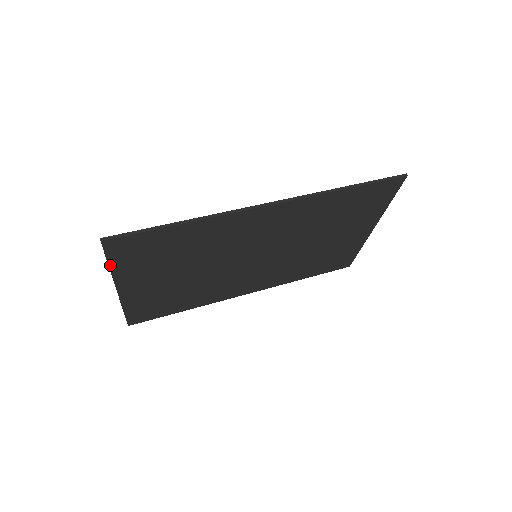
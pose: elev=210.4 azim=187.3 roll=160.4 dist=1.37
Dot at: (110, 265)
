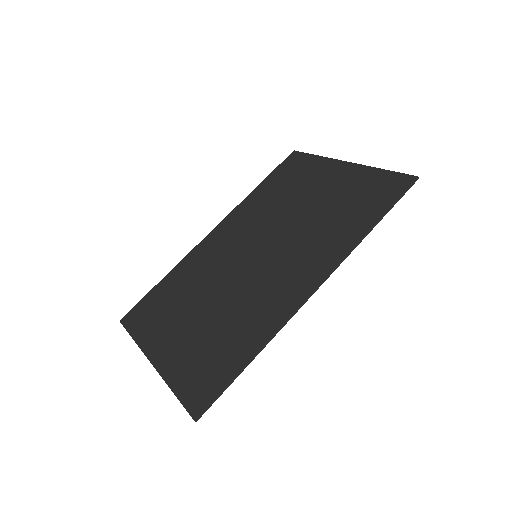
Dot at: (175, 392)
